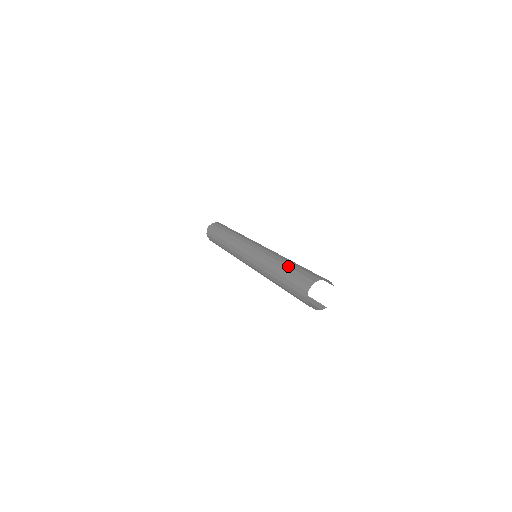
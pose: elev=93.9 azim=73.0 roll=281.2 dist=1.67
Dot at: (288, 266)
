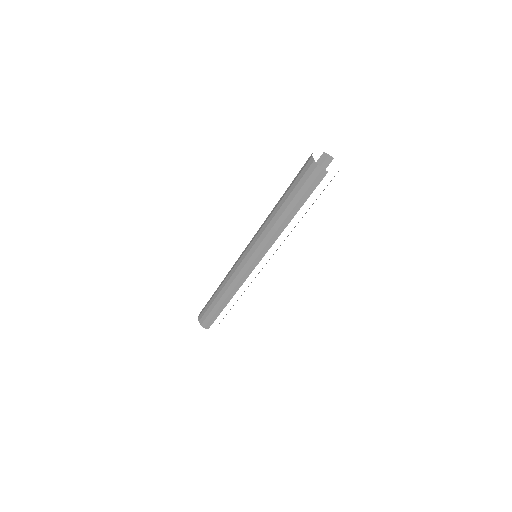
Dot at: occluded
